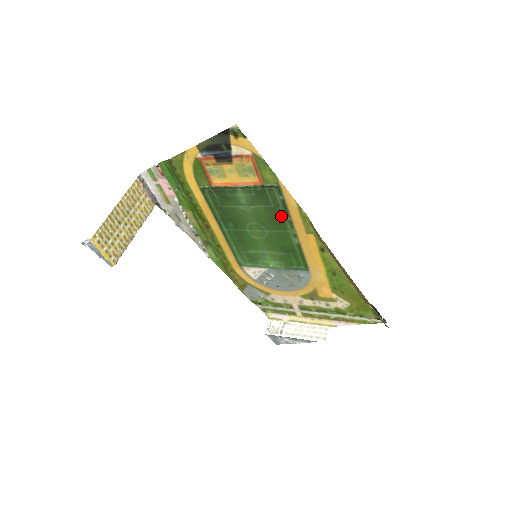
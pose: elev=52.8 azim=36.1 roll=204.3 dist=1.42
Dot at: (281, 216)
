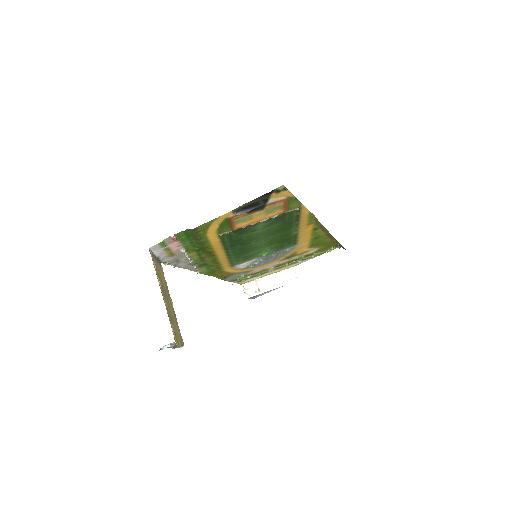
Dot at: (291, 224)
